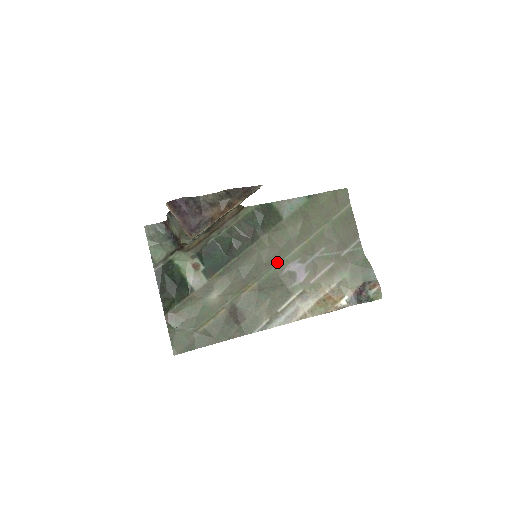
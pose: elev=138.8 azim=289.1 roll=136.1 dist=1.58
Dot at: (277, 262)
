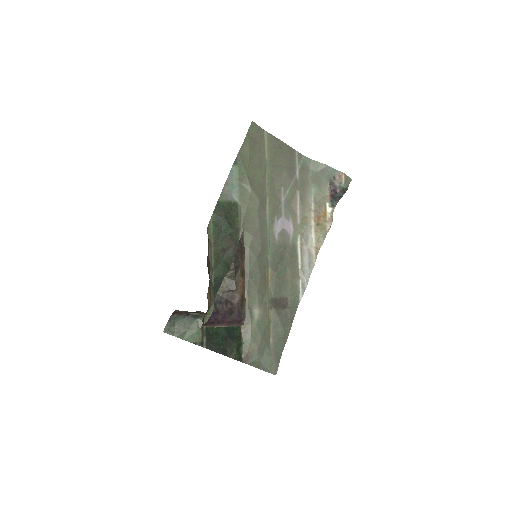
Dot at: (266, 238)
